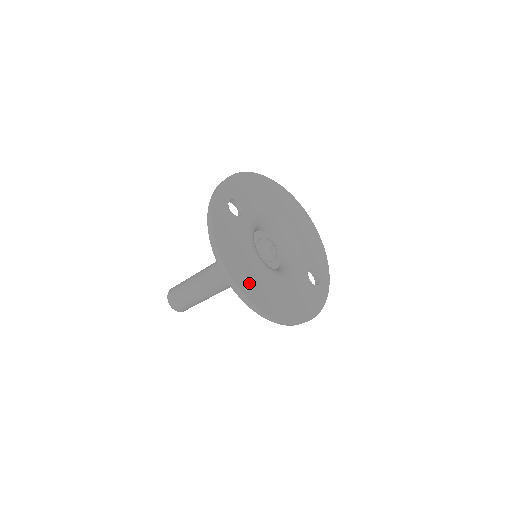
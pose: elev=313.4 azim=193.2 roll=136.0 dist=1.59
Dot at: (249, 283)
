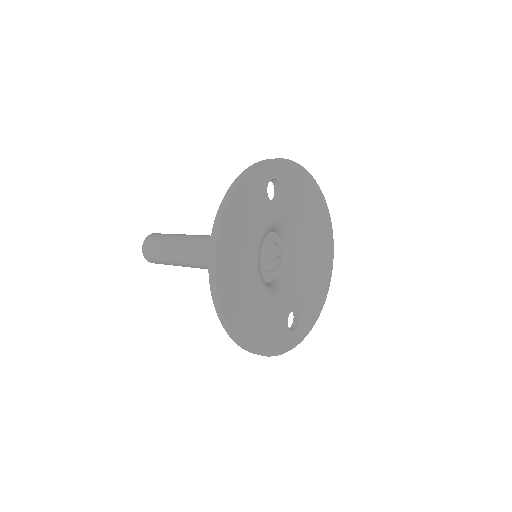
Dot at: (229, 264)
